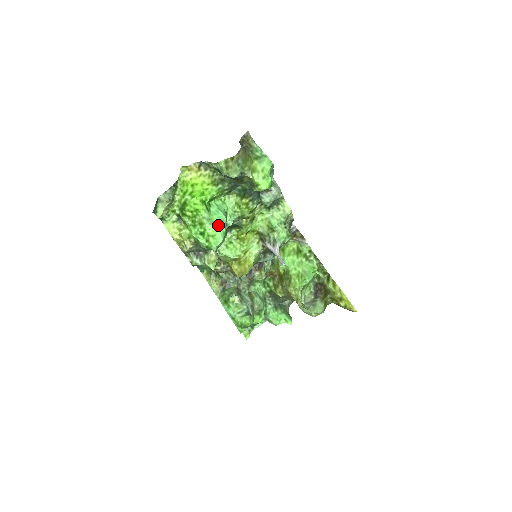
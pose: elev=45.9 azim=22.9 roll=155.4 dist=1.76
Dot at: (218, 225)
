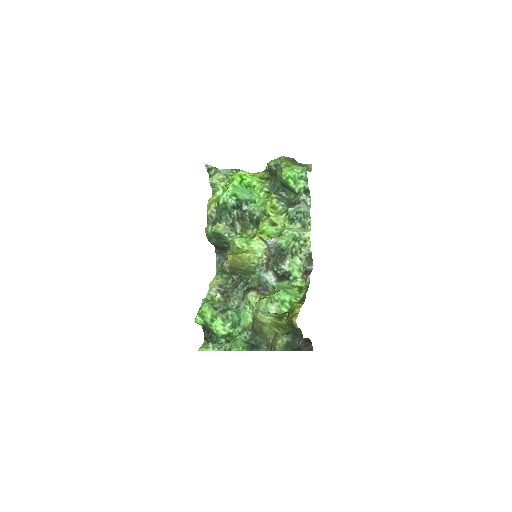
Dot at: (237, 190)
